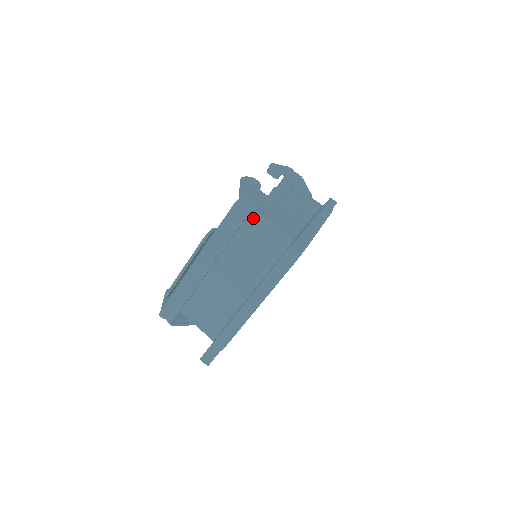
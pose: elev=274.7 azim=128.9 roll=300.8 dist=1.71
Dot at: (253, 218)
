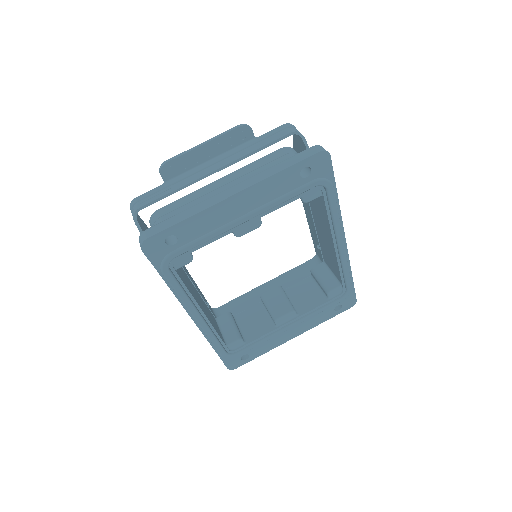
Dot at: (294, 151)
